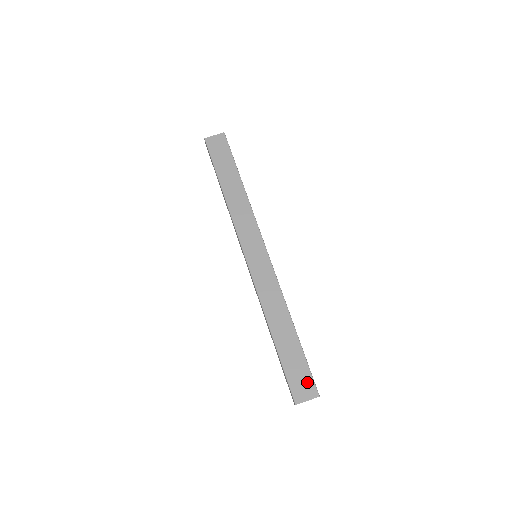
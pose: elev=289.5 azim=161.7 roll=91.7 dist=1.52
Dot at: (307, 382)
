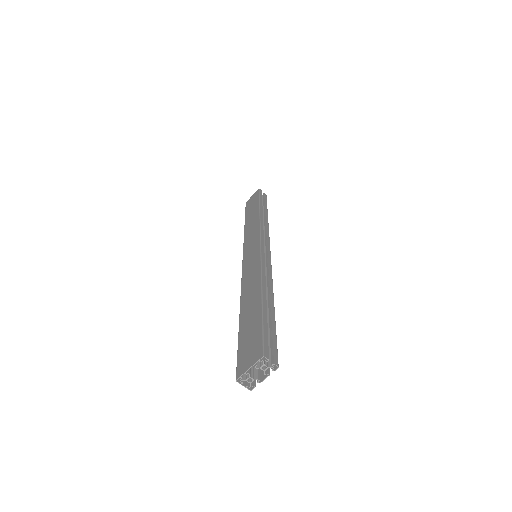
Dot at: (255, 345)
